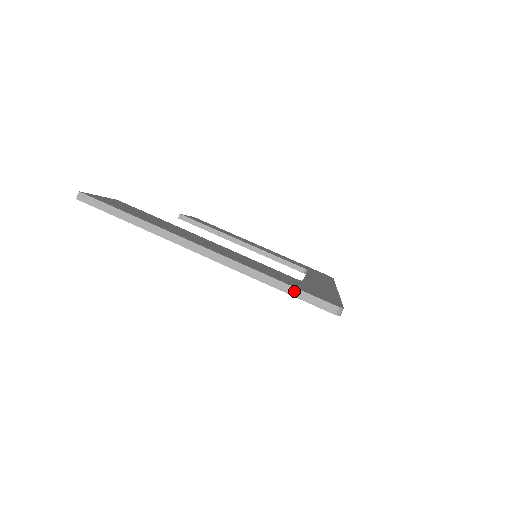
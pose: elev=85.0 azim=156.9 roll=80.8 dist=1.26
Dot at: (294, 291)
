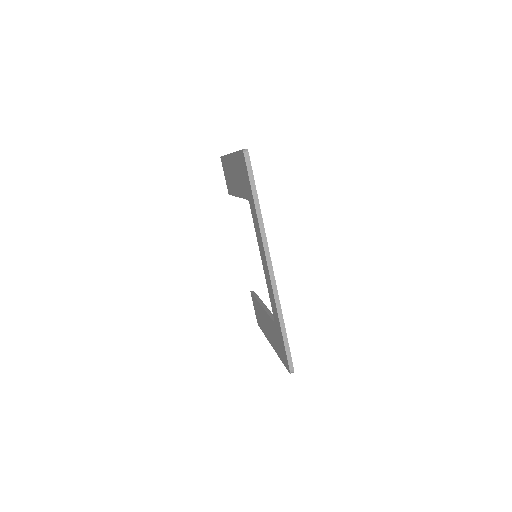
Dot at: occluded
